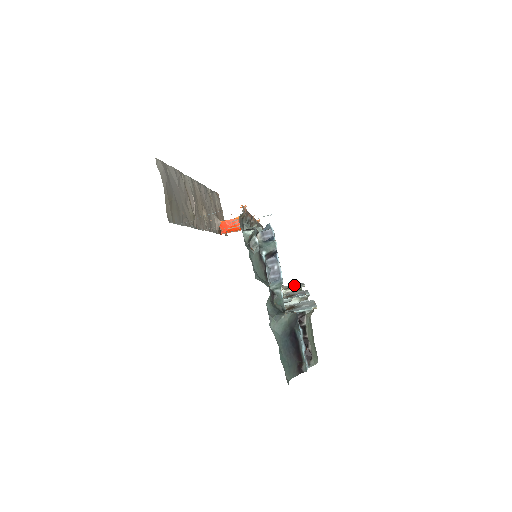
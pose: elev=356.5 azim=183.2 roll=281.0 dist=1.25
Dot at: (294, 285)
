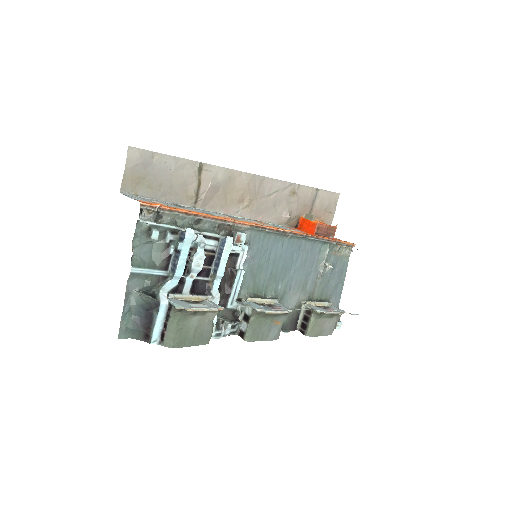
Dot at: (331, 308)
